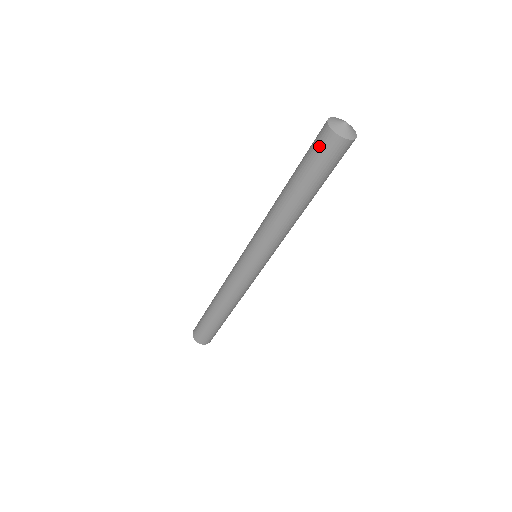
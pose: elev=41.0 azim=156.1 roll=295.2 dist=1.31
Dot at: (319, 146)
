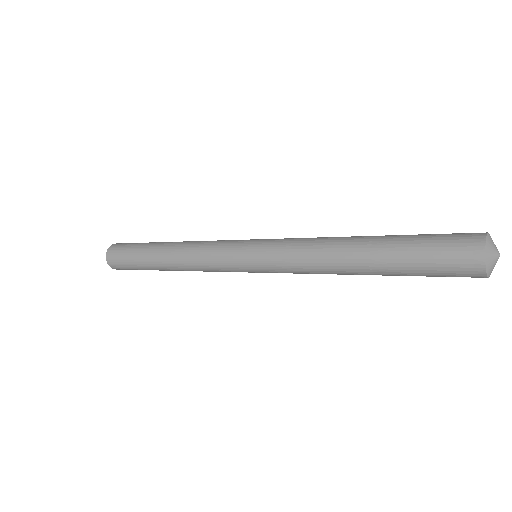
Dot at: (455, 276)
